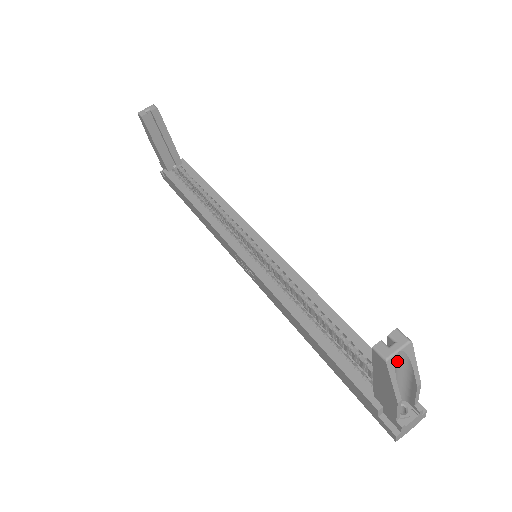
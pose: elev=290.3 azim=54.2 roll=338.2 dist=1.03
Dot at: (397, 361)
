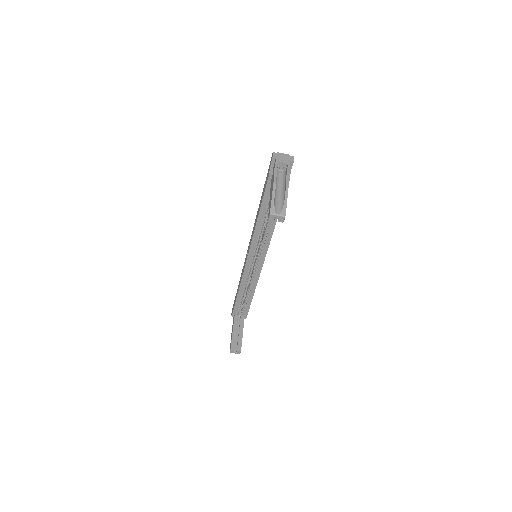
Dot at: (235, 348)
